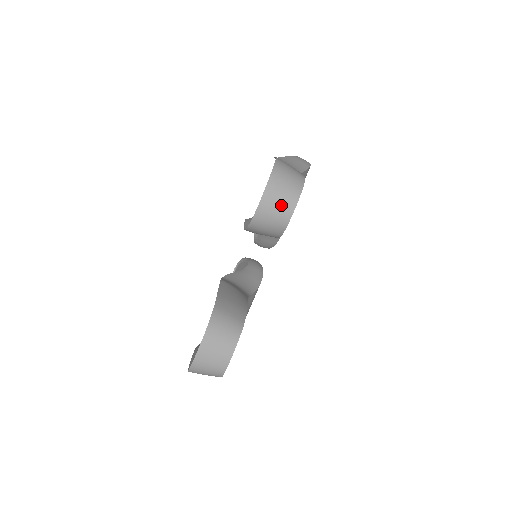
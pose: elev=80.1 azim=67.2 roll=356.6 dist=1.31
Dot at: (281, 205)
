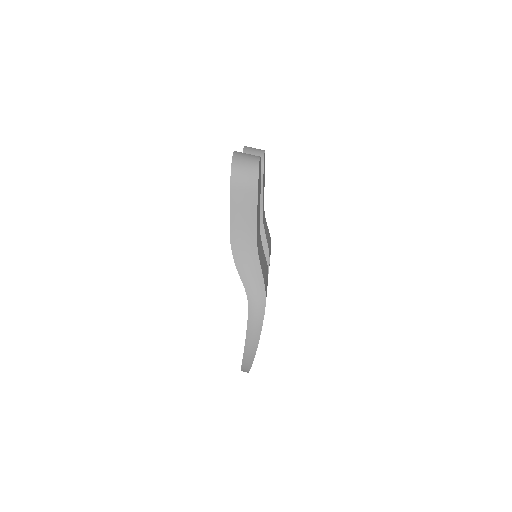
Dot at: (256, 149)
